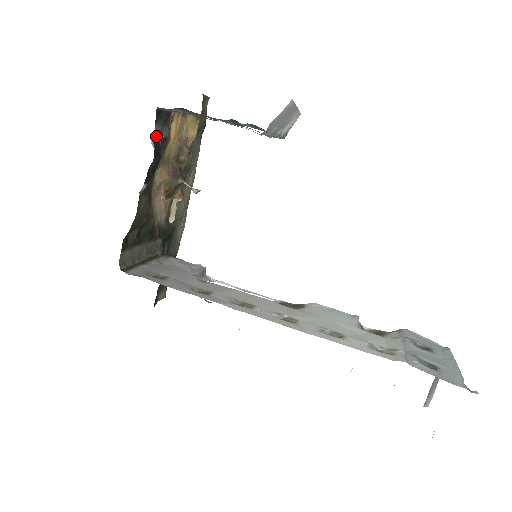
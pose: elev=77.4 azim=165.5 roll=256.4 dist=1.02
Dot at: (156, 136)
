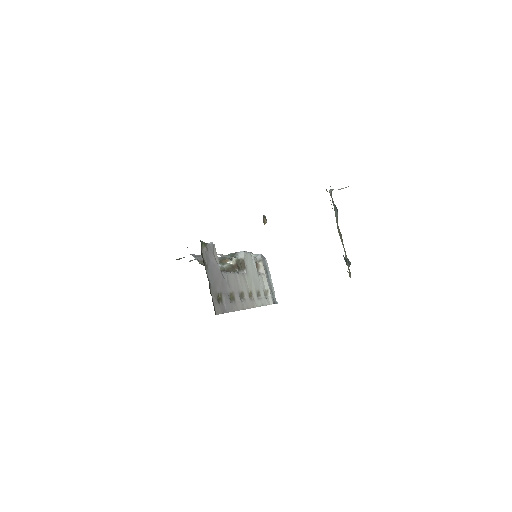
Dot at: occluded
